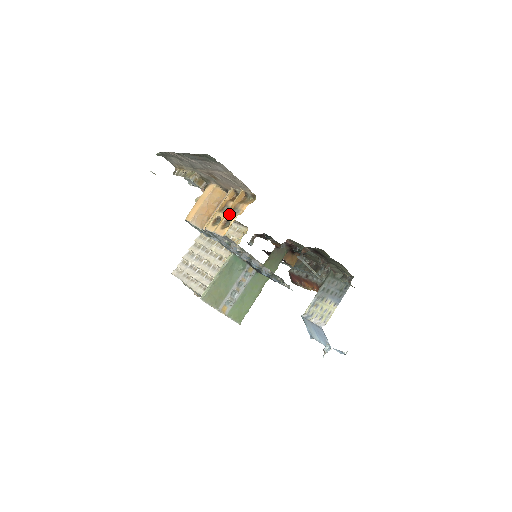
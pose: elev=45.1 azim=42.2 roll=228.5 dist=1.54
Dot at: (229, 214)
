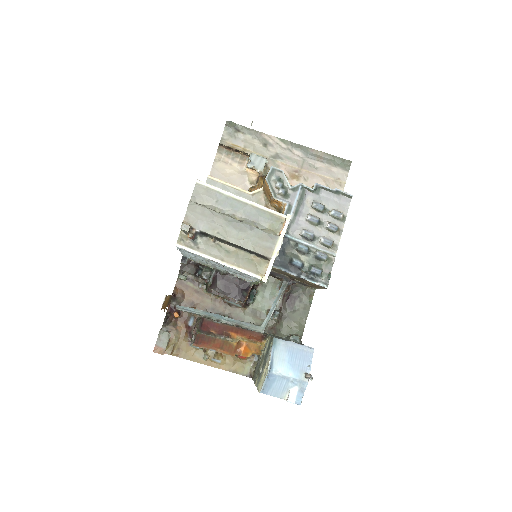
Dot at: occluded
